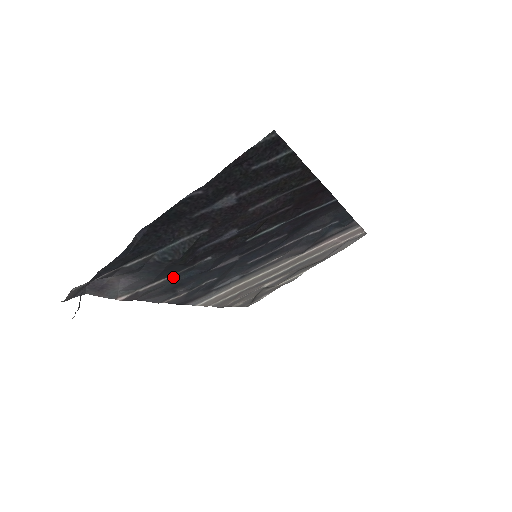
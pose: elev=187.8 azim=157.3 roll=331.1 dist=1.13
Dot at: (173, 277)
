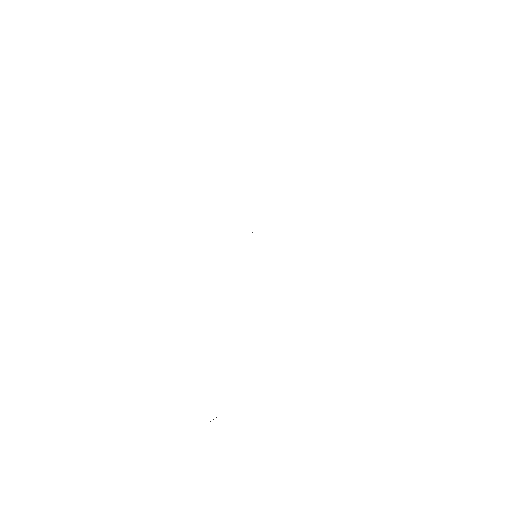
Dot at: occluded
